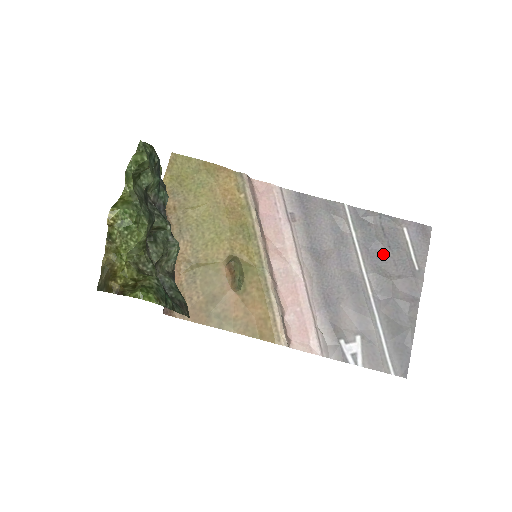
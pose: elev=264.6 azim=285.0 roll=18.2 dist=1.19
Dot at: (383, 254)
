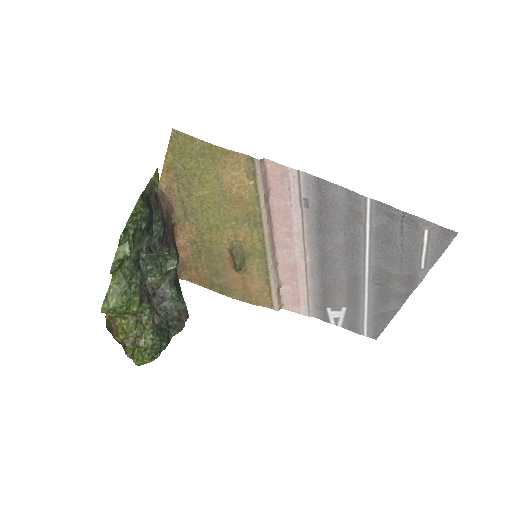
Dot at: (392, 250)
